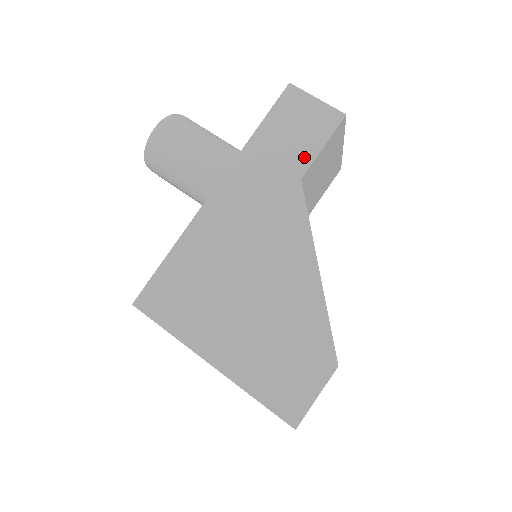
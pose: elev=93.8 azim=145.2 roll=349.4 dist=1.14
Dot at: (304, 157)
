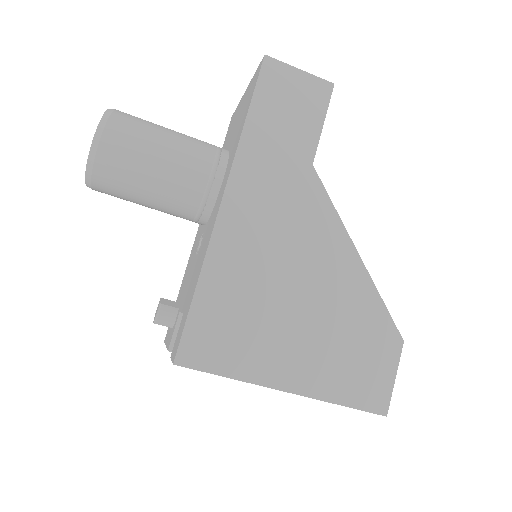
Dot at: (308, 139)
